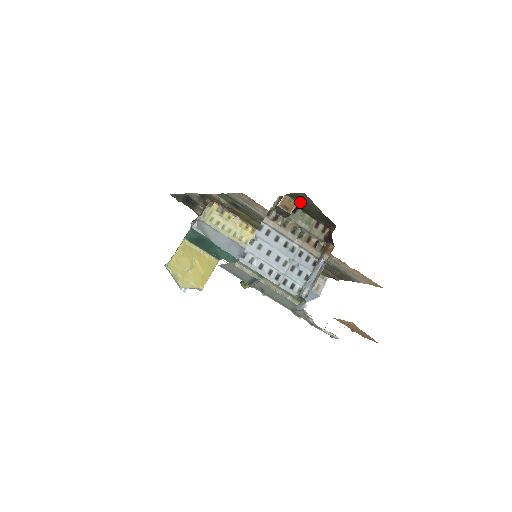
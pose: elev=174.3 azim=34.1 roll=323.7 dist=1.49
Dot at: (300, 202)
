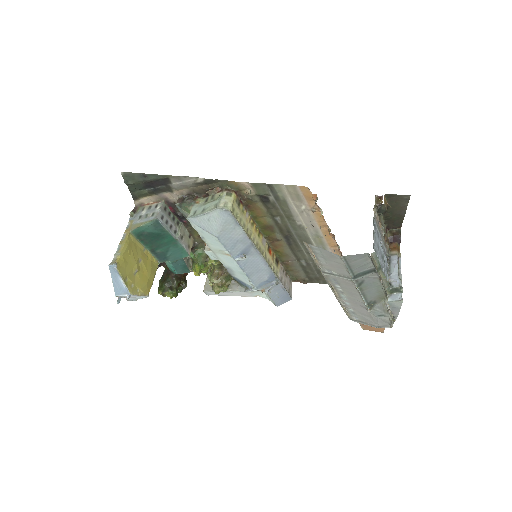
Dot at: (392, 203)
